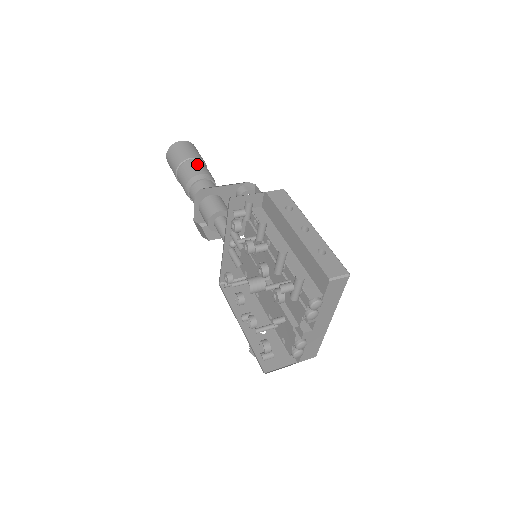
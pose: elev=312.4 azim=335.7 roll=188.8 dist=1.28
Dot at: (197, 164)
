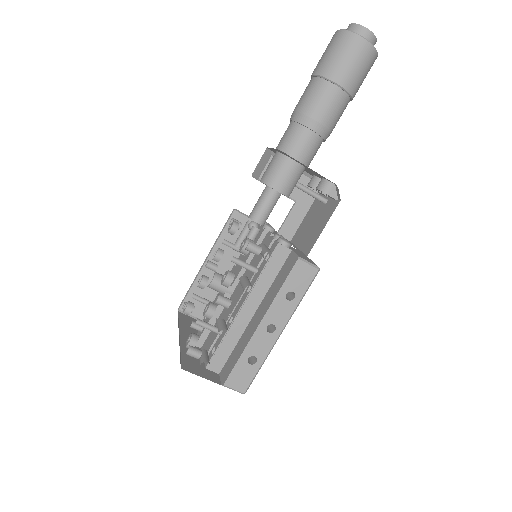
Dot at: (334, 101)
